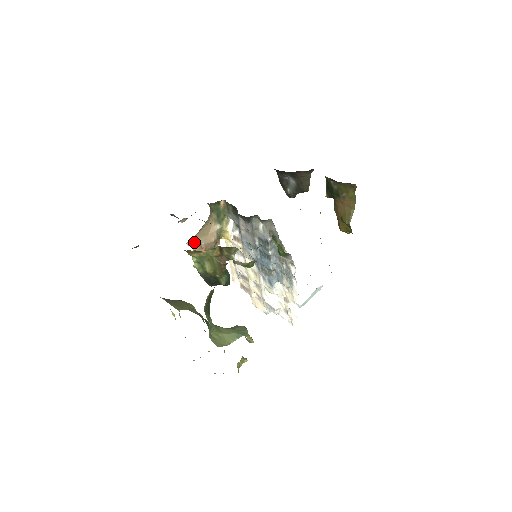
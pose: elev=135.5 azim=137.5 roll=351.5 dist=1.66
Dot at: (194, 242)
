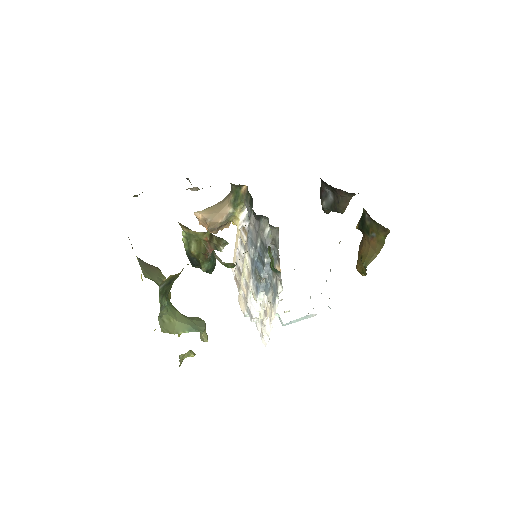
Dot at: (201, 215)
